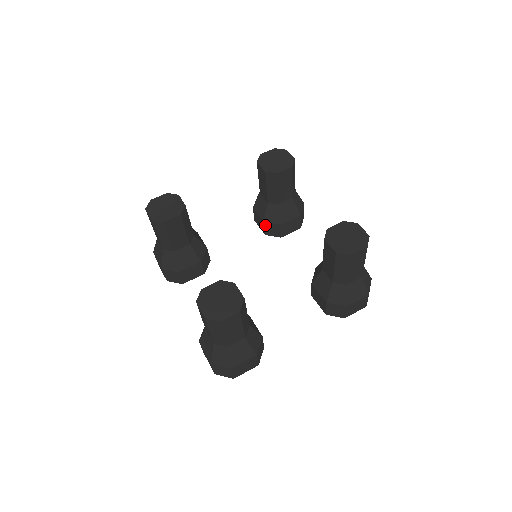
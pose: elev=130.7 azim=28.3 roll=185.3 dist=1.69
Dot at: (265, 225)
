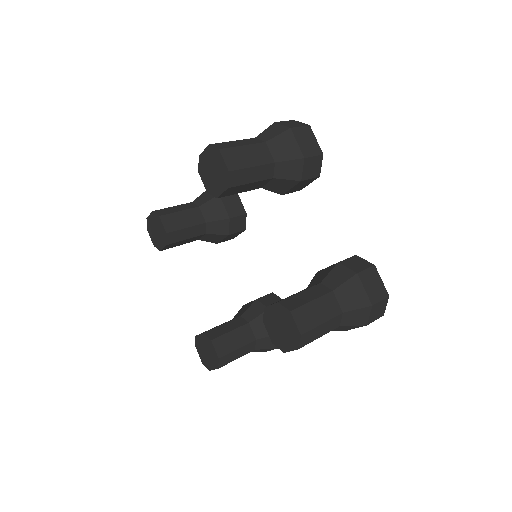
Dot at: occluded
